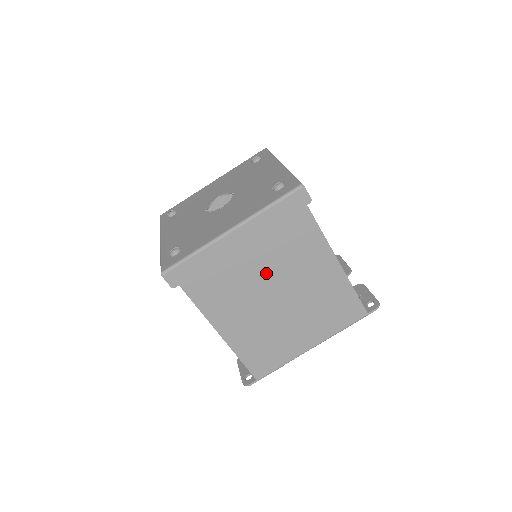
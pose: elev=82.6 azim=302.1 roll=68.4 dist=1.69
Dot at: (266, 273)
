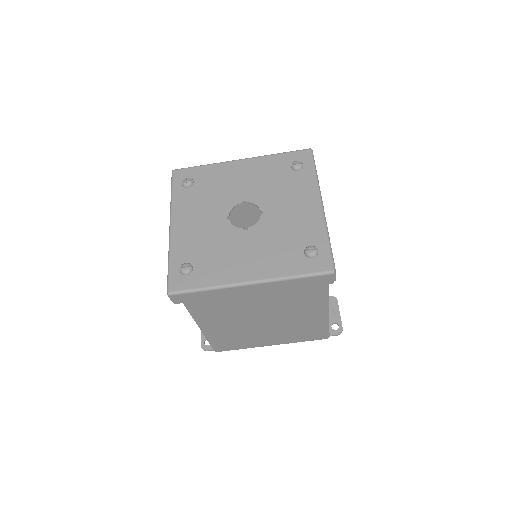
Dot at: (263, 307)
